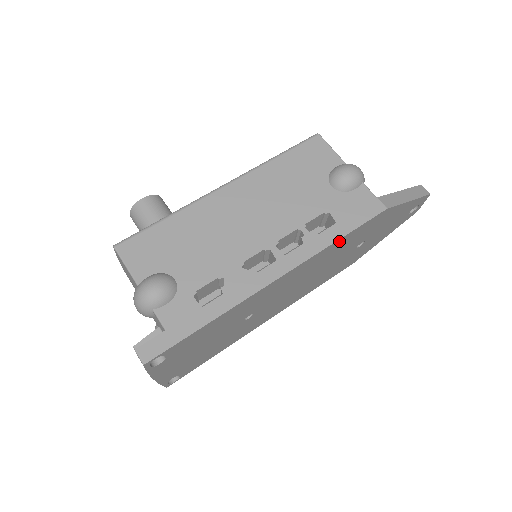
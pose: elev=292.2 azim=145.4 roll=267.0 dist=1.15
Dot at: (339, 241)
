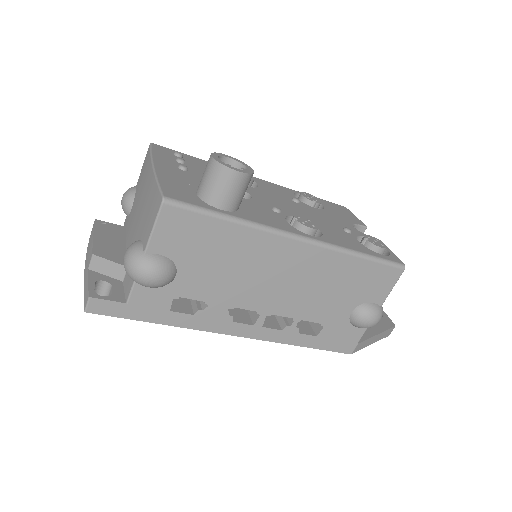
Dot at: occluded
